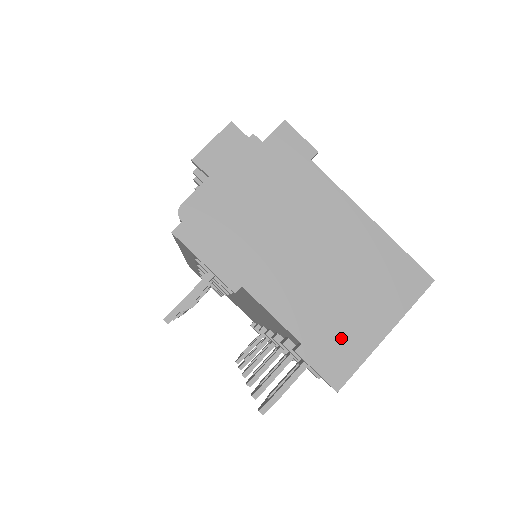
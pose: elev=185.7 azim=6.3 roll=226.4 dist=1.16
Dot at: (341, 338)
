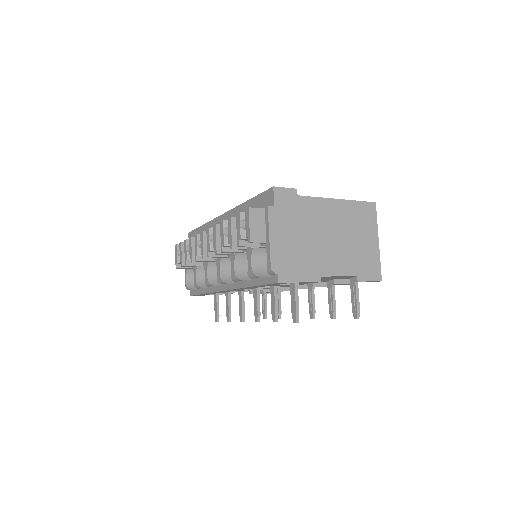
Dot at: (367, 259)
